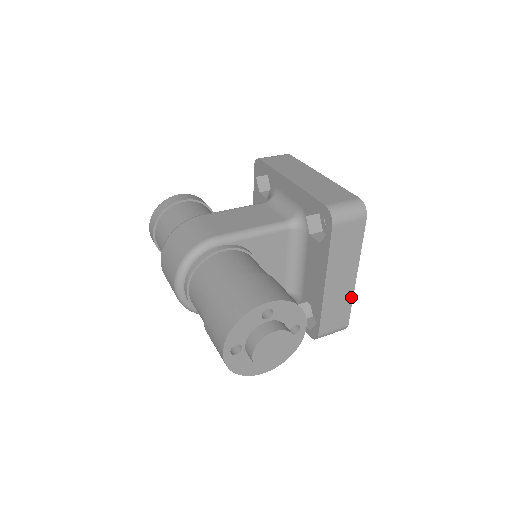
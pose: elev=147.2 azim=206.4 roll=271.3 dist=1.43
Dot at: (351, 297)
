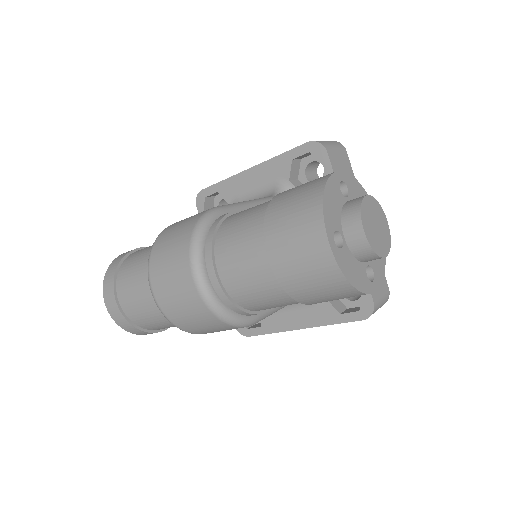
Dot at: occluded
